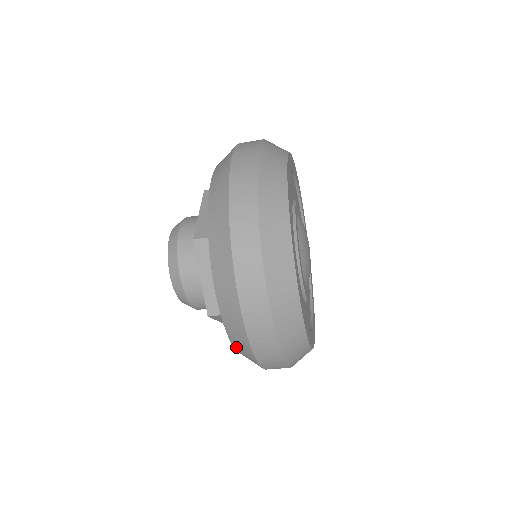
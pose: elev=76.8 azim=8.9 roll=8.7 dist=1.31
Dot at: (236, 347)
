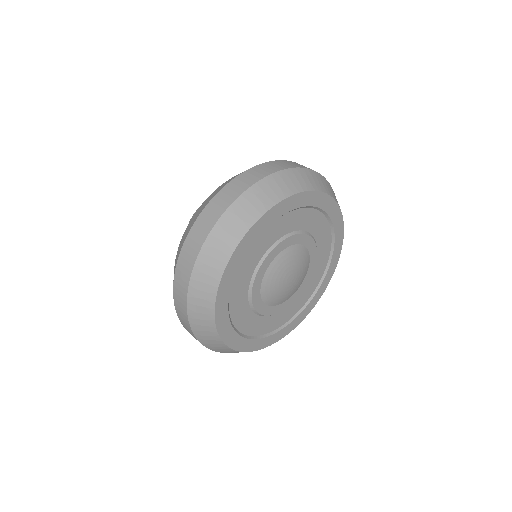
Dot at: occluded
